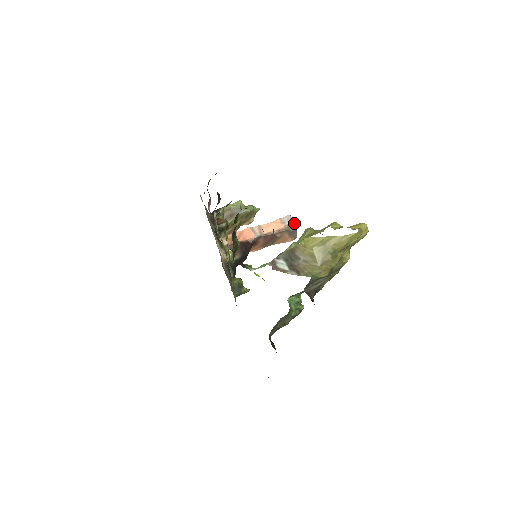
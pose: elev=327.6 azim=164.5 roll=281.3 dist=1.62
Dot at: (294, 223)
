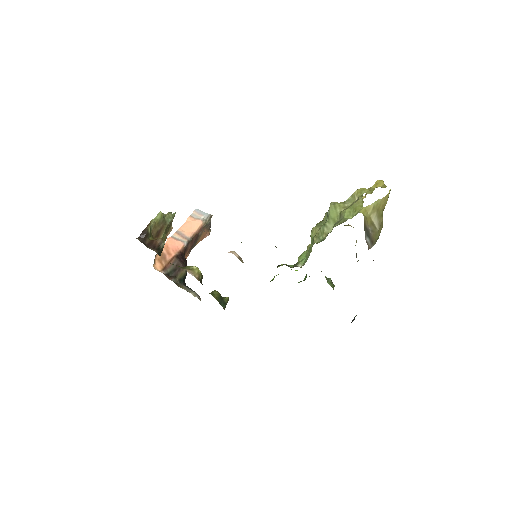
Dot at: (210, 214)
